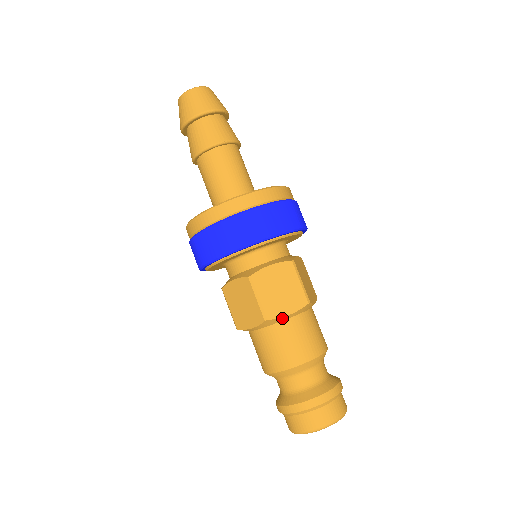
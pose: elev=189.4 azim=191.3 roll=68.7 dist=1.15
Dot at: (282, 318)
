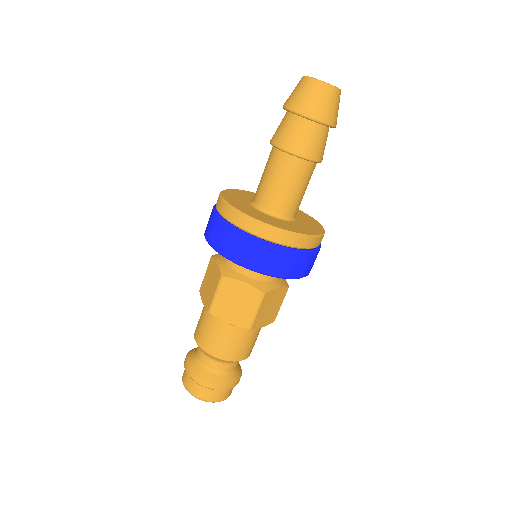
Dot at: (257, 328)
